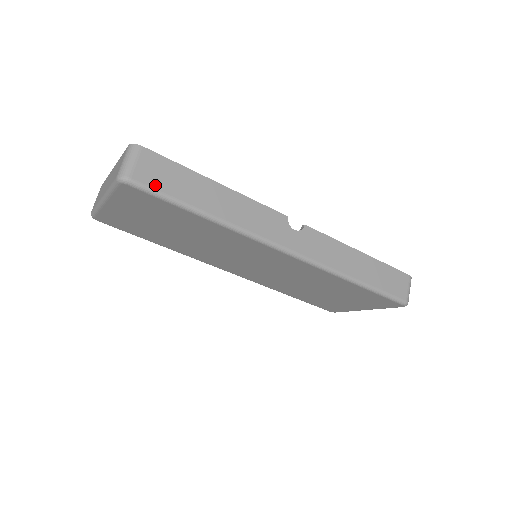
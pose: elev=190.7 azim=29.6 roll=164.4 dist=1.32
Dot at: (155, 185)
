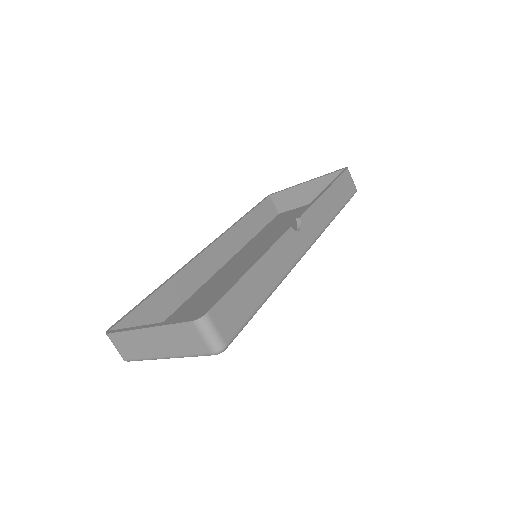
Dot at: (238, 326)
